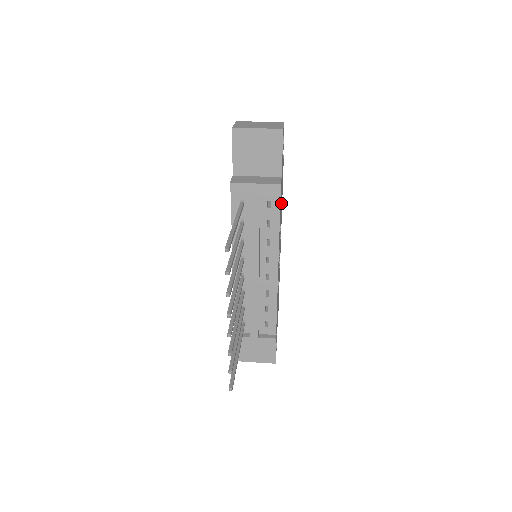
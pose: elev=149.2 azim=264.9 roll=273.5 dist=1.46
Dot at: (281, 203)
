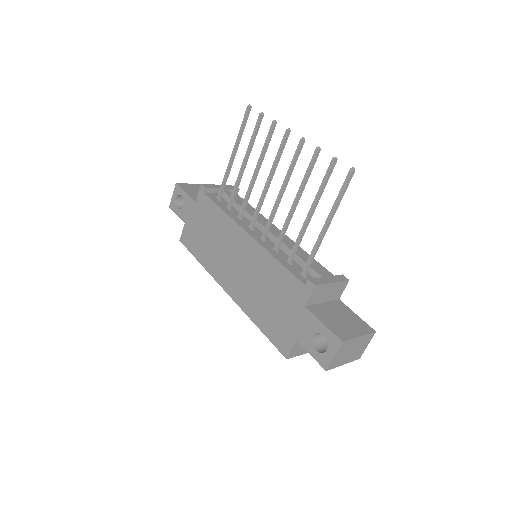
Dot at: occluded
